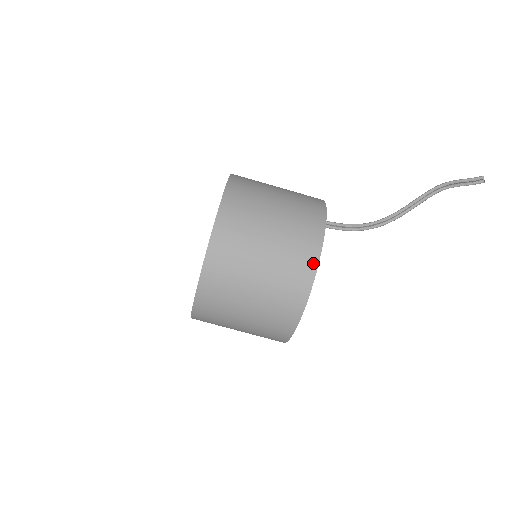
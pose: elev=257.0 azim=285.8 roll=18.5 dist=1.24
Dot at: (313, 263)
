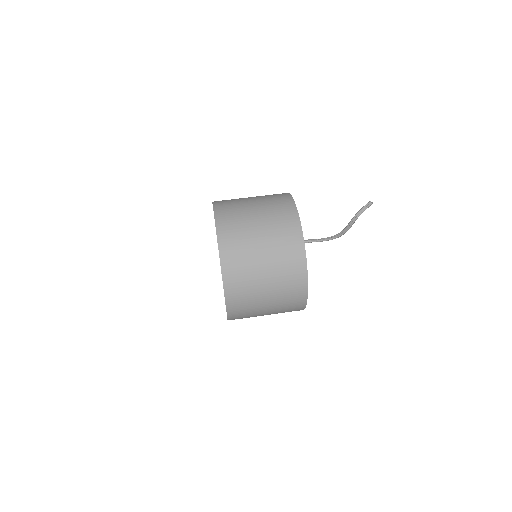
Dot at: (285, 194)
